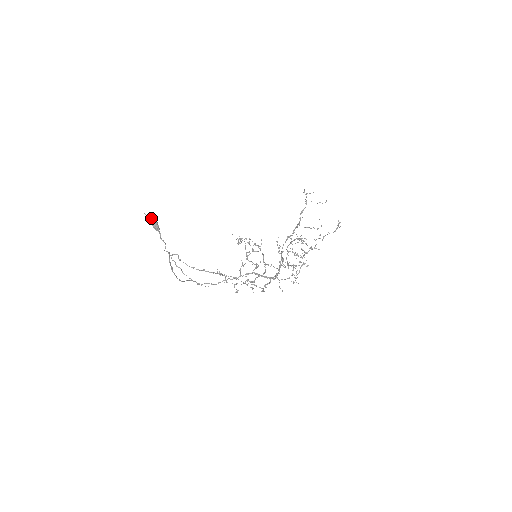
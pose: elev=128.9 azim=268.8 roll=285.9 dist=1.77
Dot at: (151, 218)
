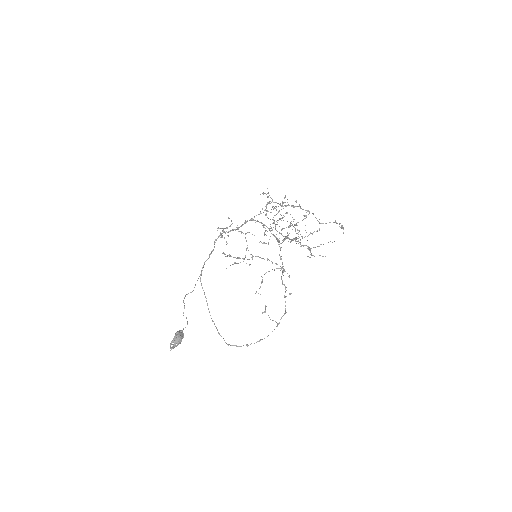
Dot at: occluded
